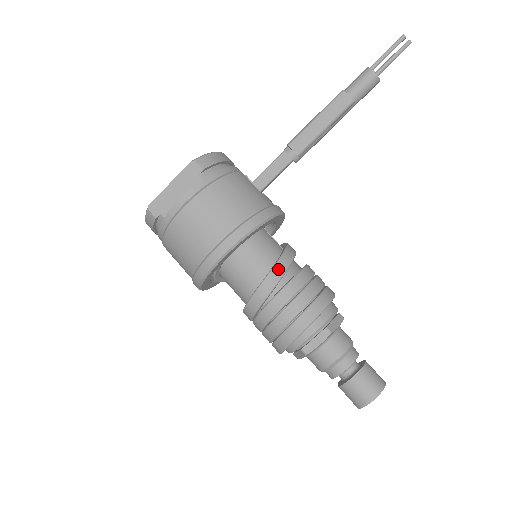
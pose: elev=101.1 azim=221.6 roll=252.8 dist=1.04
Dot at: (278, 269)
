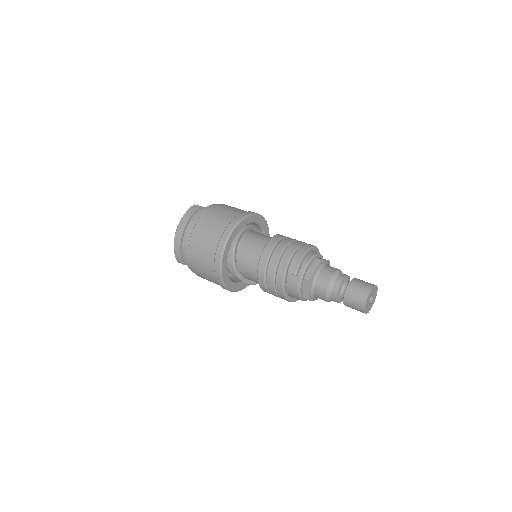
Dot at: occluded
